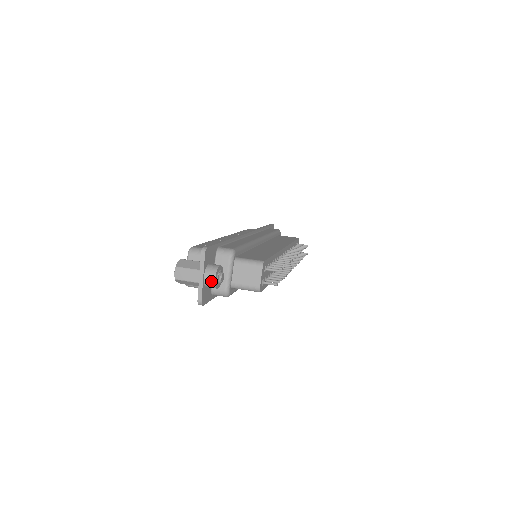
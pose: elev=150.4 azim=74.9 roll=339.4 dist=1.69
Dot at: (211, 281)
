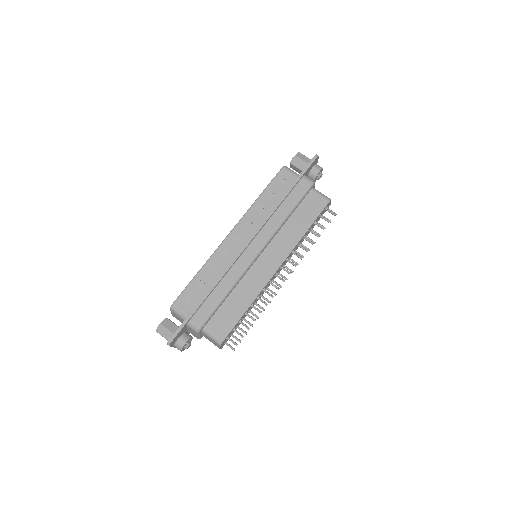
Dot at: occluded
